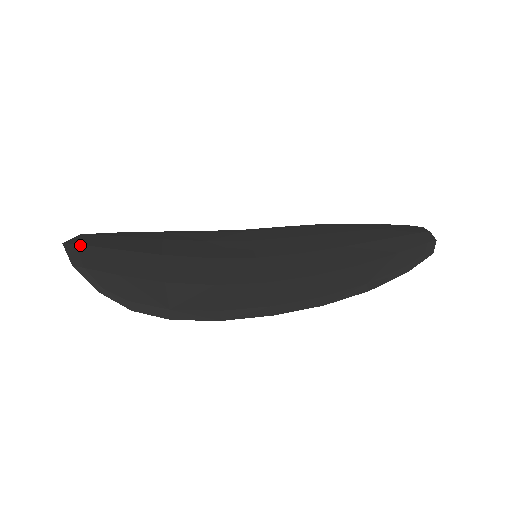
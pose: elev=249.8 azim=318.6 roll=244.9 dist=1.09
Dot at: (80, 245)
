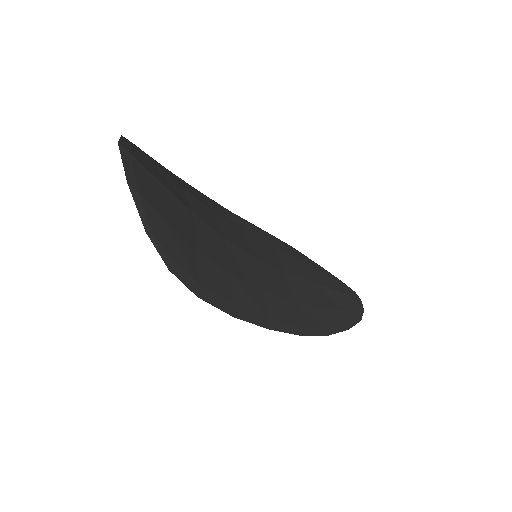
Dot at: (134, 157)
